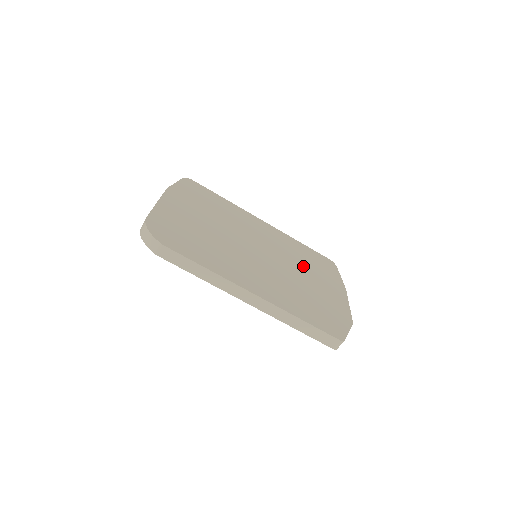
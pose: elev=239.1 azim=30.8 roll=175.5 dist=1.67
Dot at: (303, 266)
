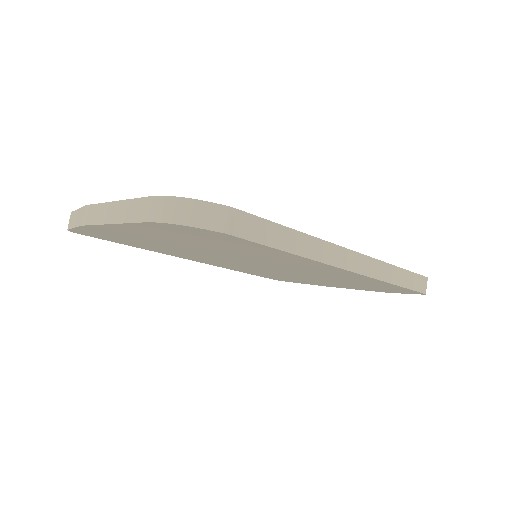
Dot at: occluded
